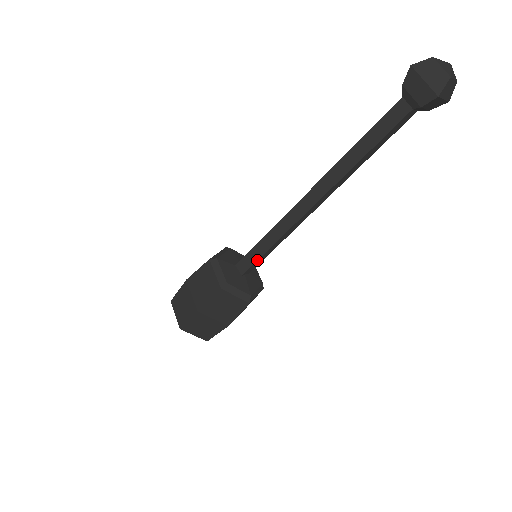
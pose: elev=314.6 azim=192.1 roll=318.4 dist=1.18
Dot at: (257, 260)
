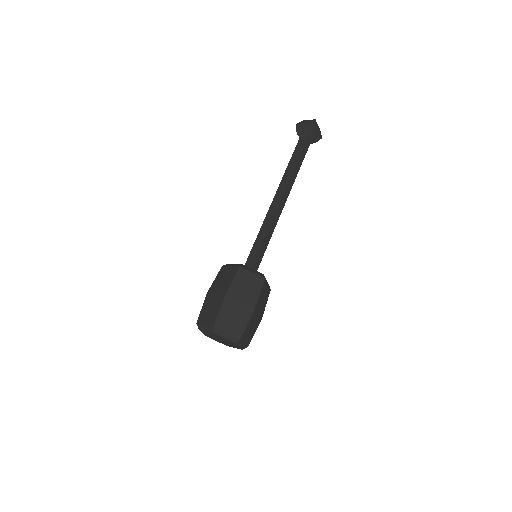
Dot at: (258, 252)
